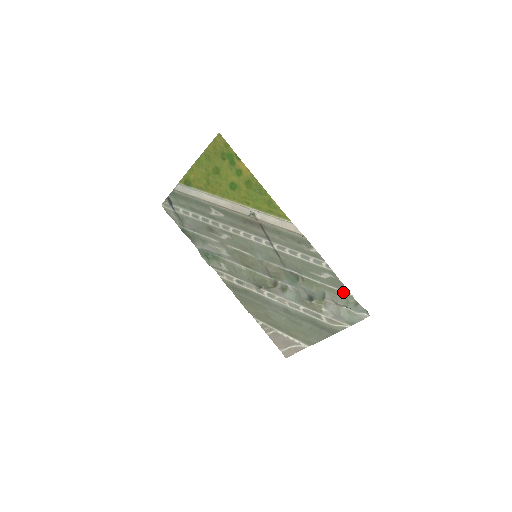
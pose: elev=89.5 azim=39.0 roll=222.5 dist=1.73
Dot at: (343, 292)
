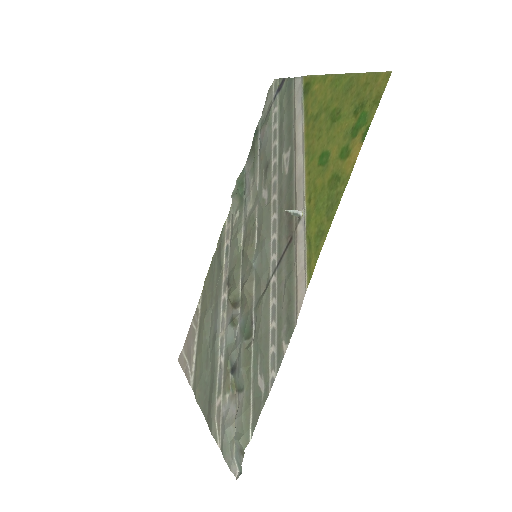
Dot at: (250, 422)
